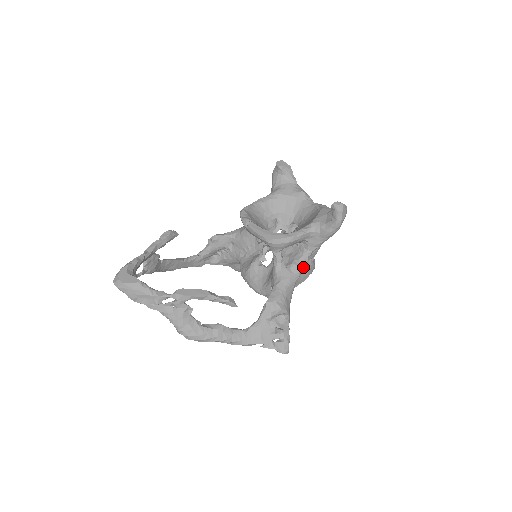
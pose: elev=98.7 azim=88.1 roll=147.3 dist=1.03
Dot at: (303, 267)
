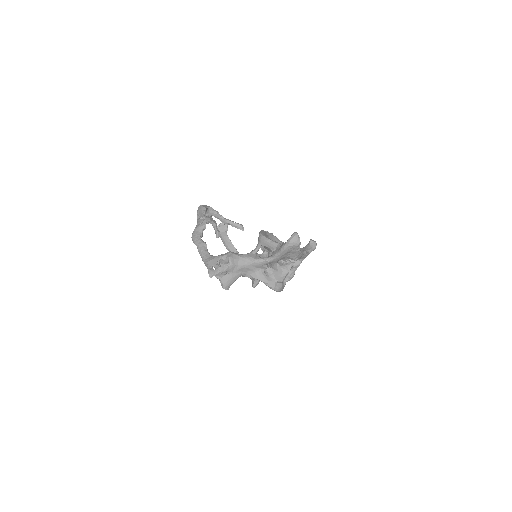
Dot at: (261, 261)
